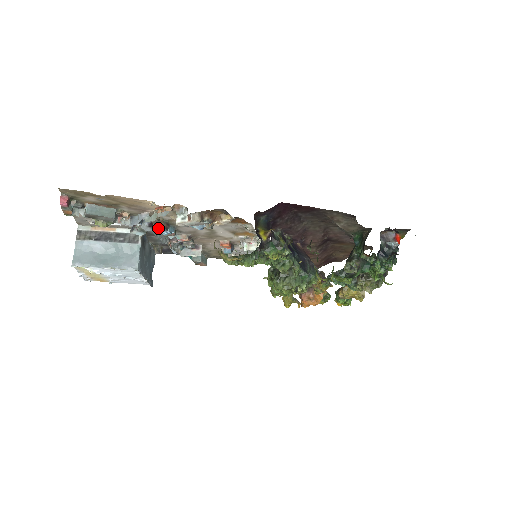
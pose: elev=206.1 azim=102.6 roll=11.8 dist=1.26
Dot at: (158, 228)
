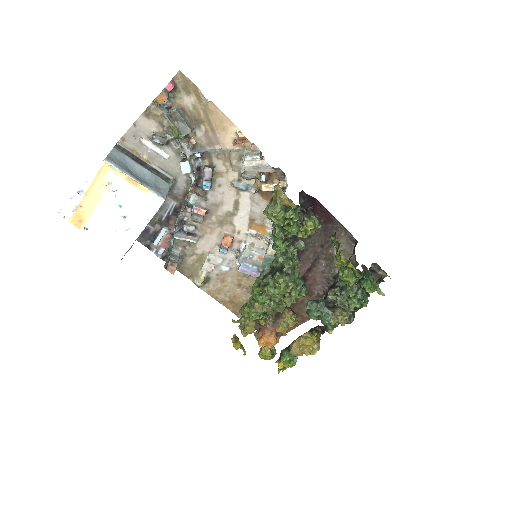
Dot at: (209, 170)
